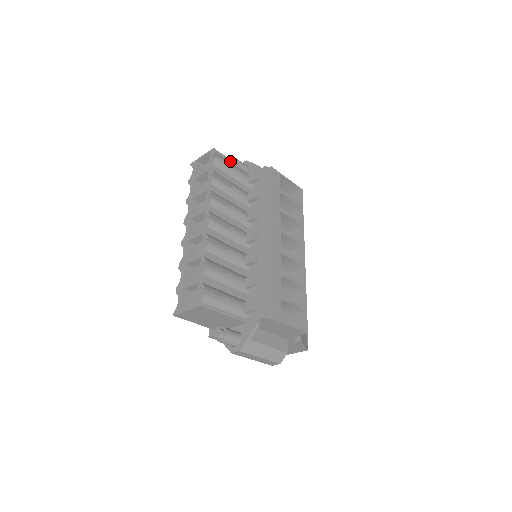
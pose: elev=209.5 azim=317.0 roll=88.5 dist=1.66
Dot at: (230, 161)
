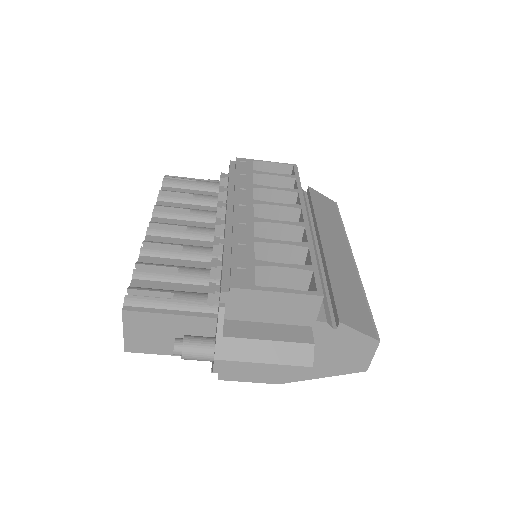
Dot at: (192, 179)
